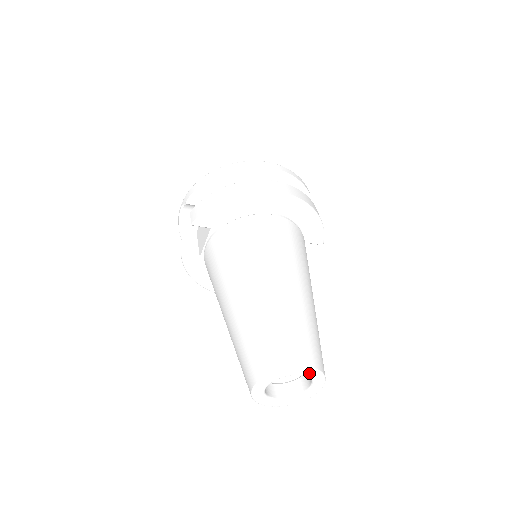
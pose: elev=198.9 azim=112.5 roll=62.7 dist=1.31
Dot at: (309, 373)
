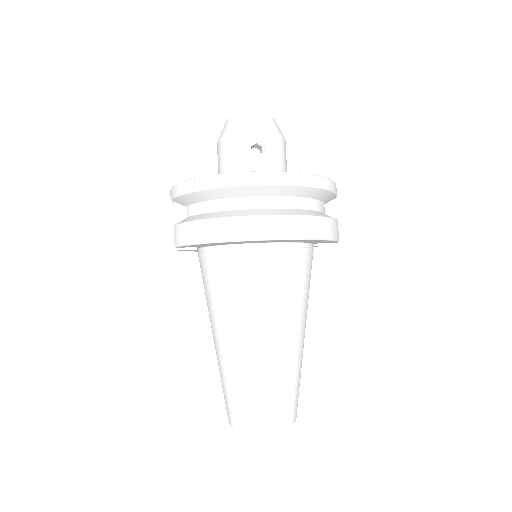
Dot at: (275, 429)
